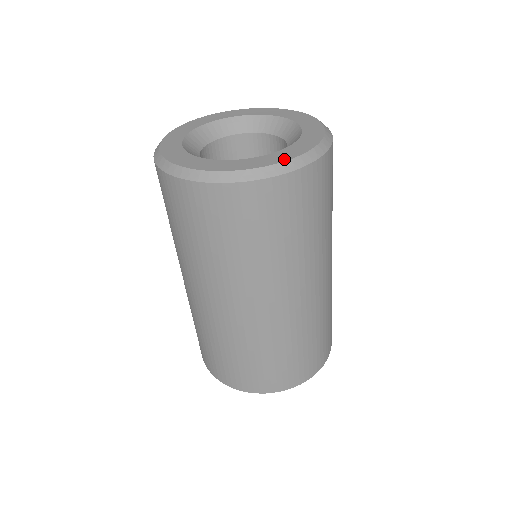
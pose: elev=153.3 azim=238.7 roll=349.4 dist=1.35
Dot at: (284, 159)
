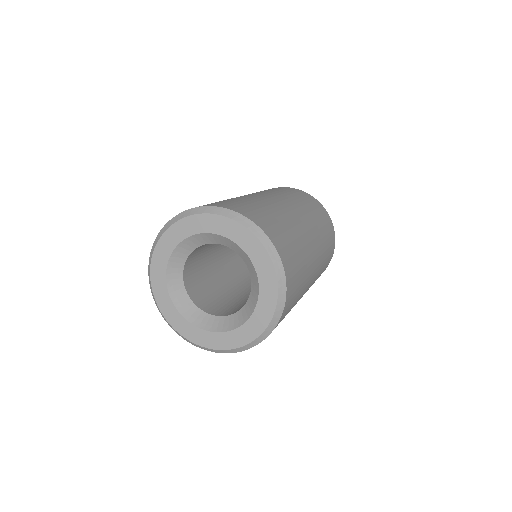
Dot at: (250, 339)
